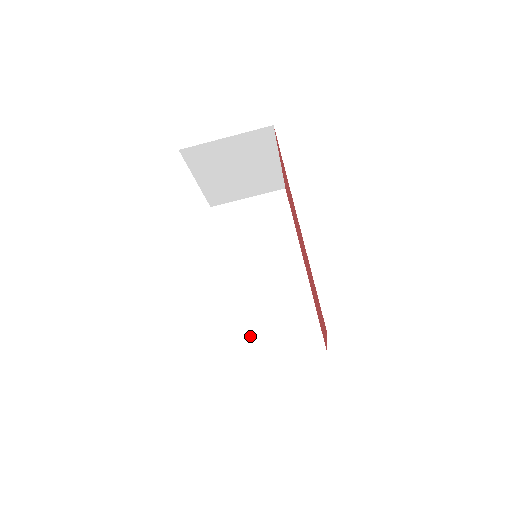
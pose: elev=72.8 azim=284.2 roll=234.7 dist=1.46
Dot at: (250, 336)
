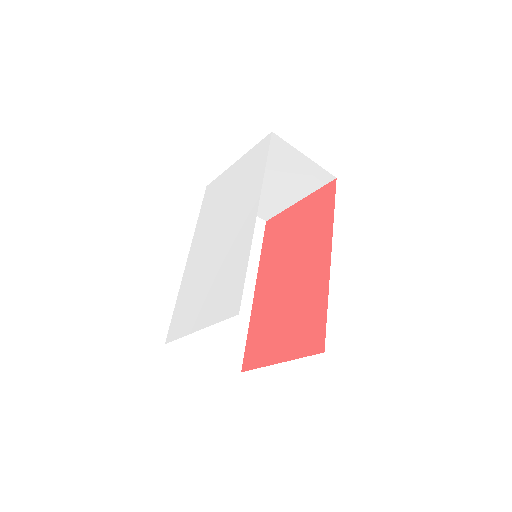
Dot at: occluded
